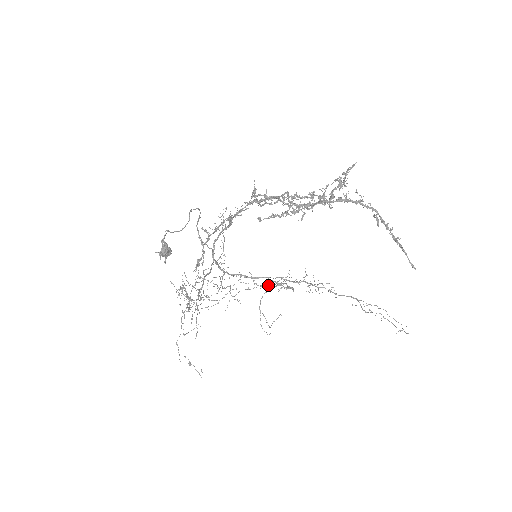
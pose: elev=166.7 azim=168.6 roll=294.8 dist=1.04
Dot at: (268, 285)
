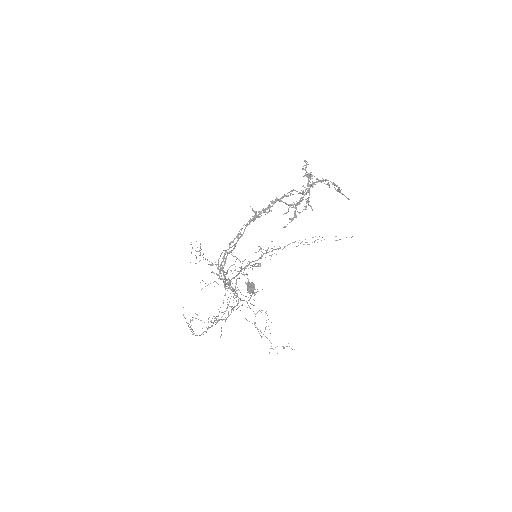
Dot at: occluded
